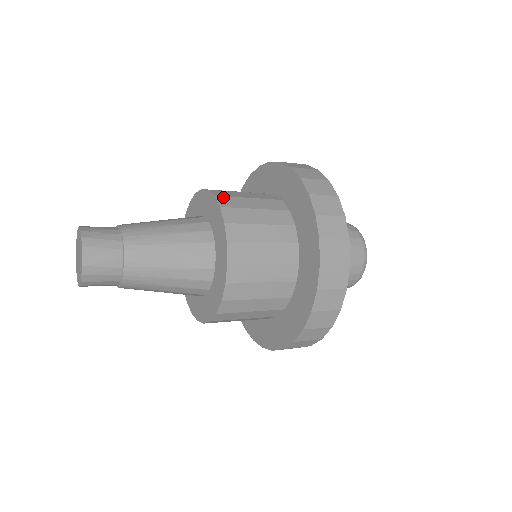
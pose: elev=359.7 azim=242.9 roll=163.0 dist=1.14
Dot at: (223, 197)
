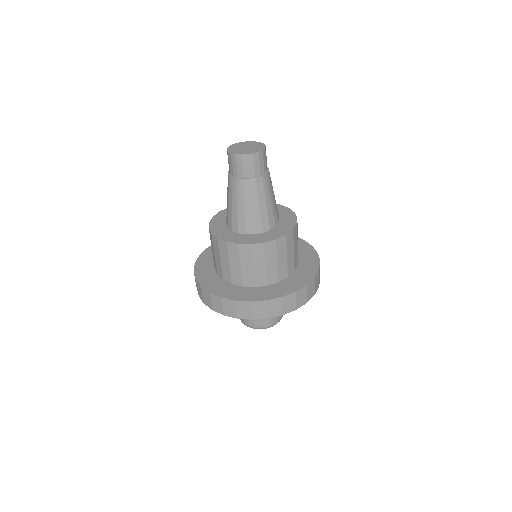
Dot at: occluded
